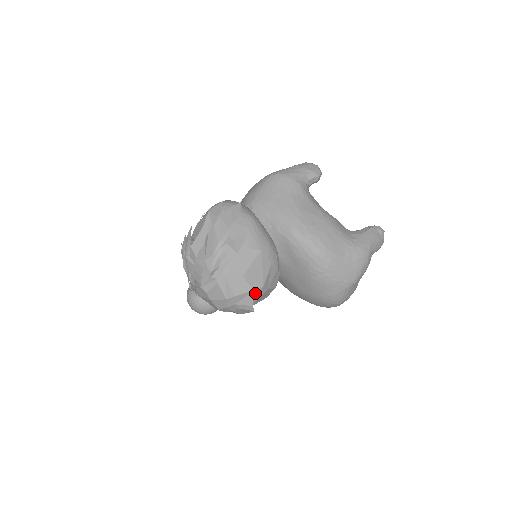
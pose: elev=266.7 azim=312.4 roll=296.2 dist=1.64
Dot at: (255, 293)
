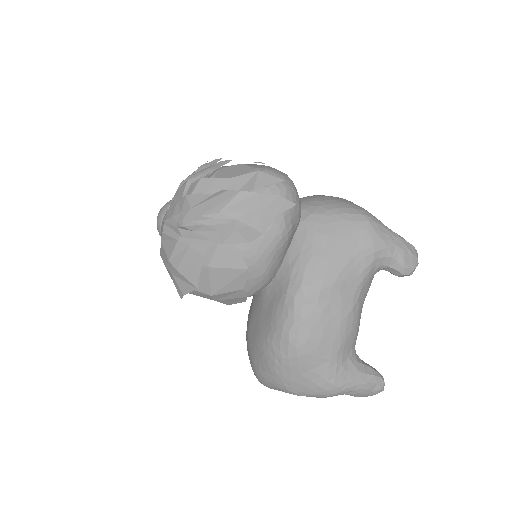
Dot at: (198, 290)
